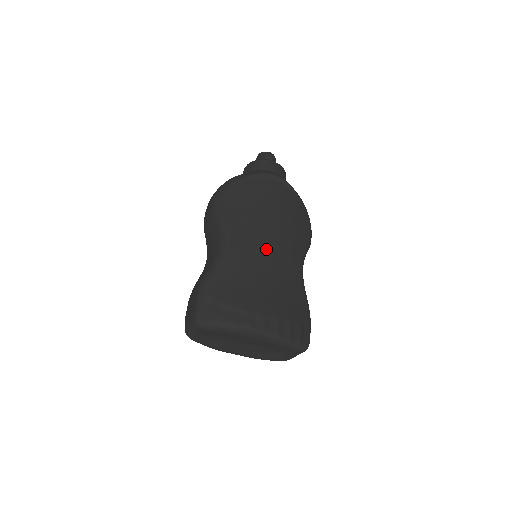
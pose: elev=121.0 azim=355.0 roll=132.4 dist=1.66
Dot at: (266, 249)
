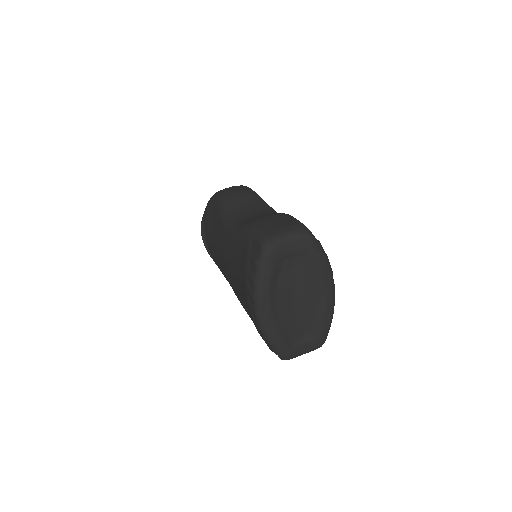
Dot at: occluded
